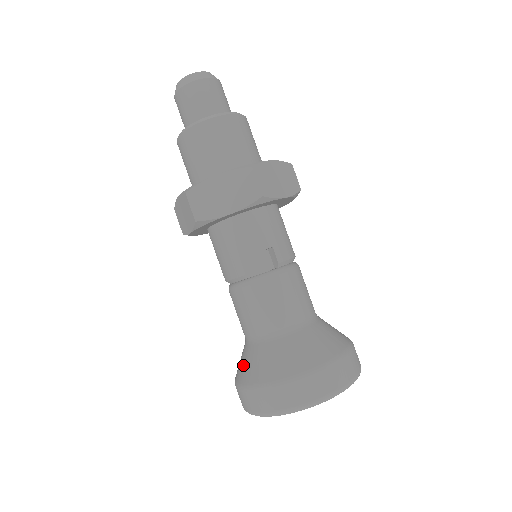
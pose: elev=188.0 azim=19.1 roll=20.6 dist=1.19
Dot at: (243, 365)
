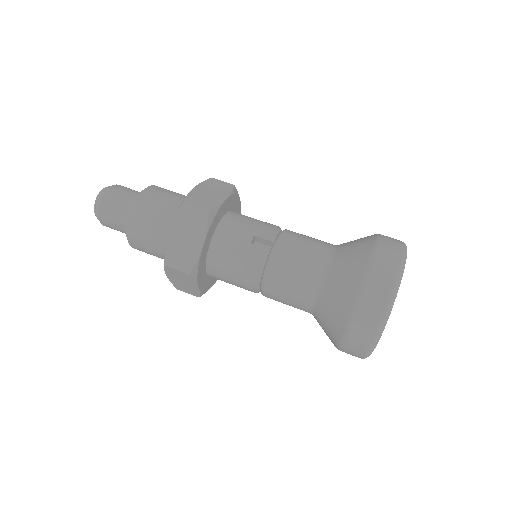
Dot at: (326, 330)
